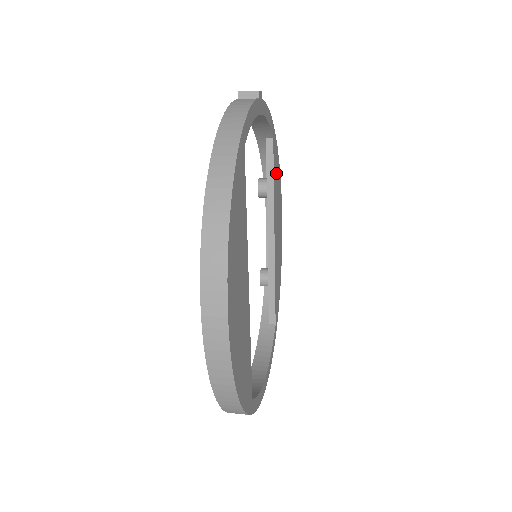
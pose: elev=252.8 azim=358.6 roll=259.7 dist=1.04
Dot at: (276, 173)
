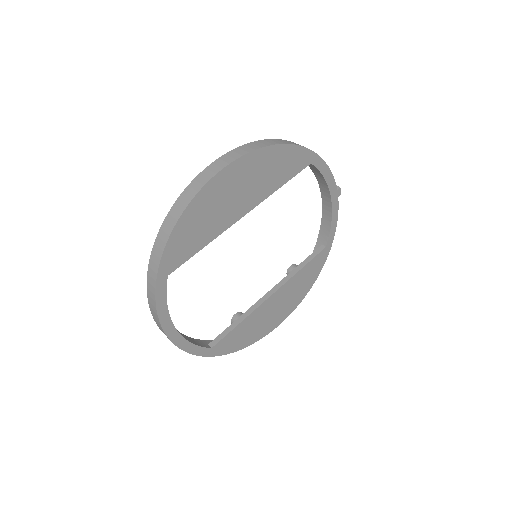
Dot at: (309, 273)
